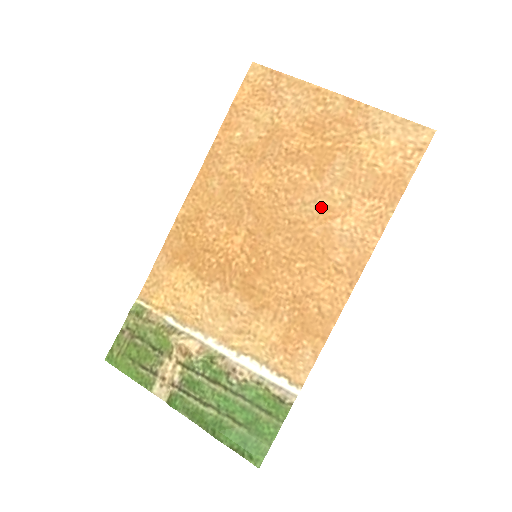
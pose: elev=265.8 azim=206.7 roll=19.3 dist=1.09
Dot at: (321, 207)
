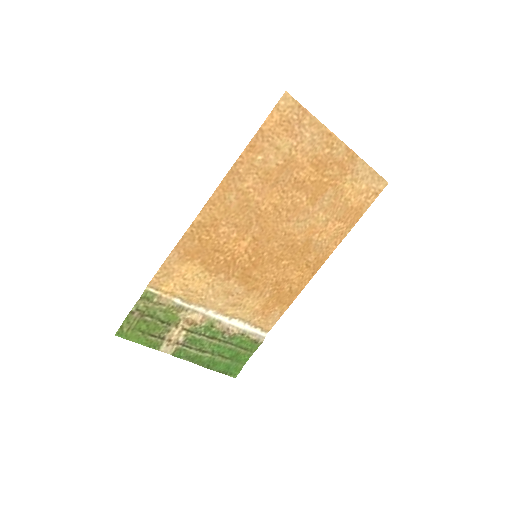
Dot at: (308, 225)
